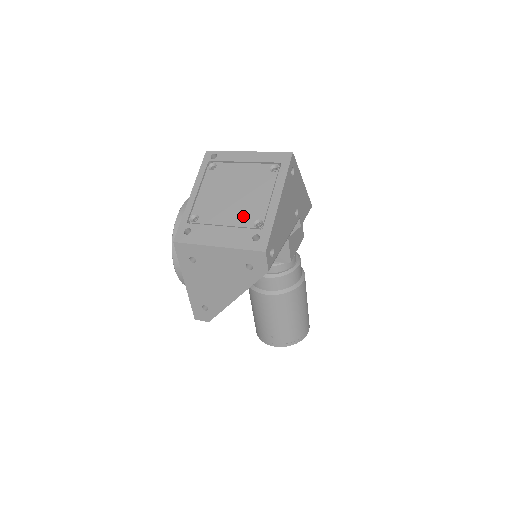
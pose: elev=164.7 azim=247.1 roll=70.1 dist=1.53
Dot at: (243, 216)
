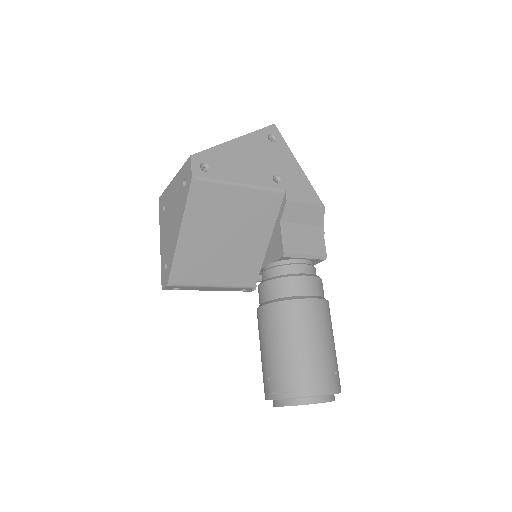
Dot at: occluded
